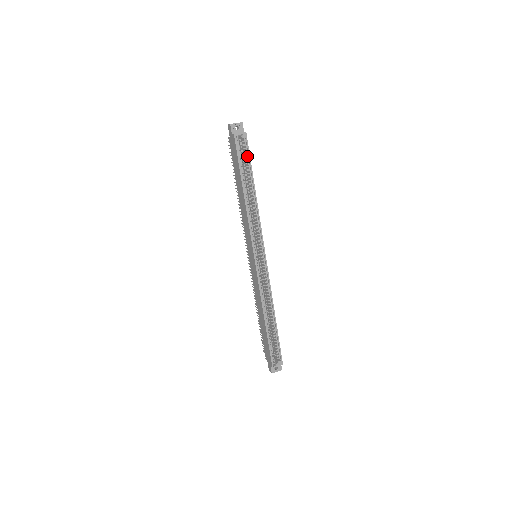
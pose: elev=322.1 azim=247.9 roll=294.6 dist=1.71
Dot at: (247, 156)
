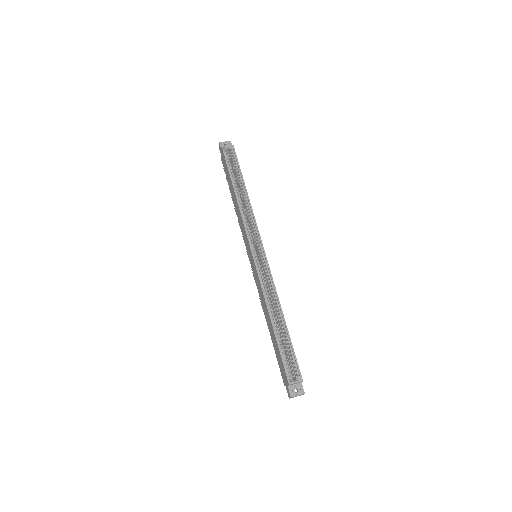
Dot at: (236, 163)
